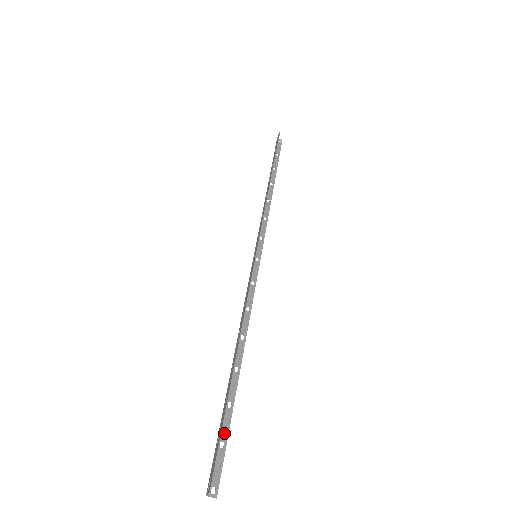
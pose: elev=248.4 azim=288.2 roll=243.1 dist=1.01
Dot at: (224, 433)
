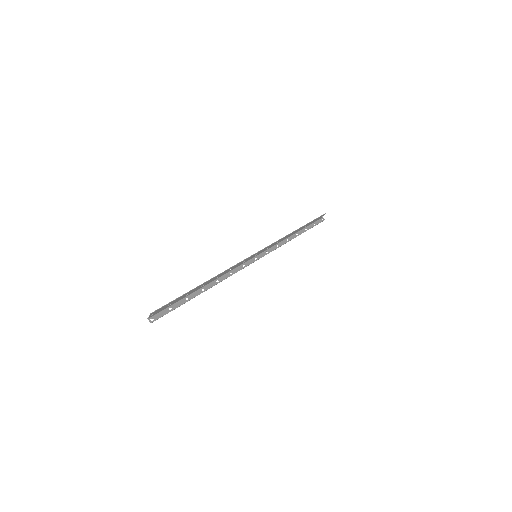
Dot at: (175, 306)
